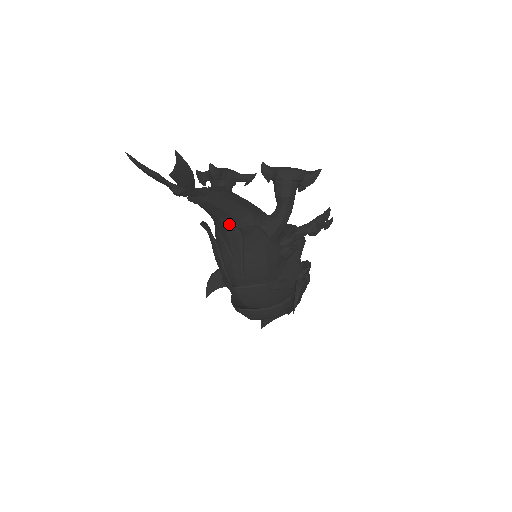
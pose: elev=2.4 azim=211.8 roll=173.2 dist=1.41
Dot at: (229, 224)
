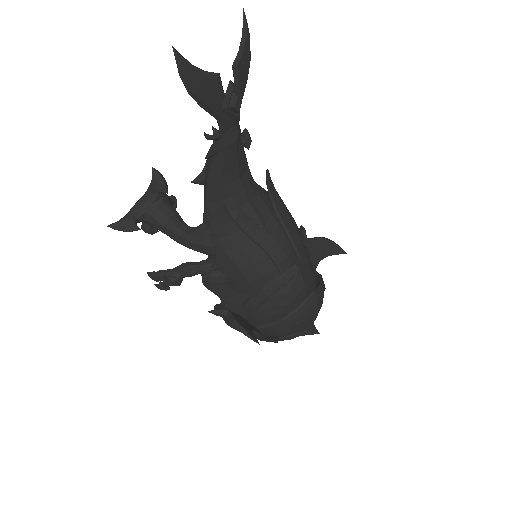
Dot at: (249, 185)
